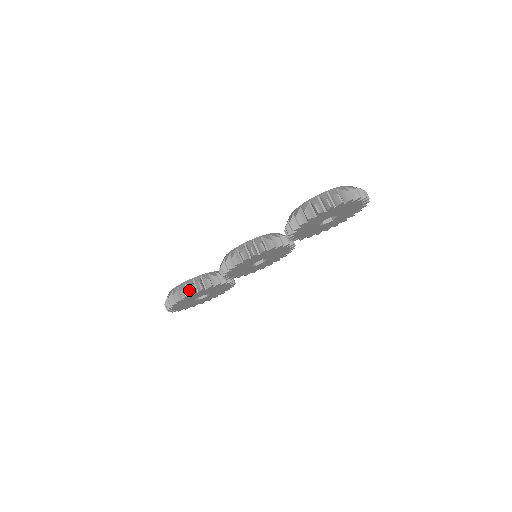
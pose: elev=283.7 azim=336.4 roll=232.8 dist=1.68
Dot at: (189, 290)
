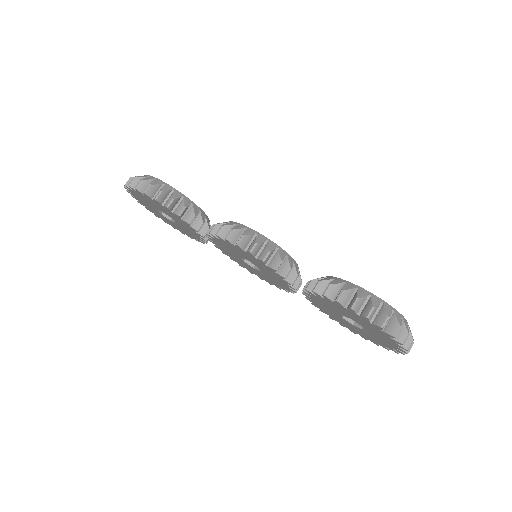
Dot at: (169, 200)
